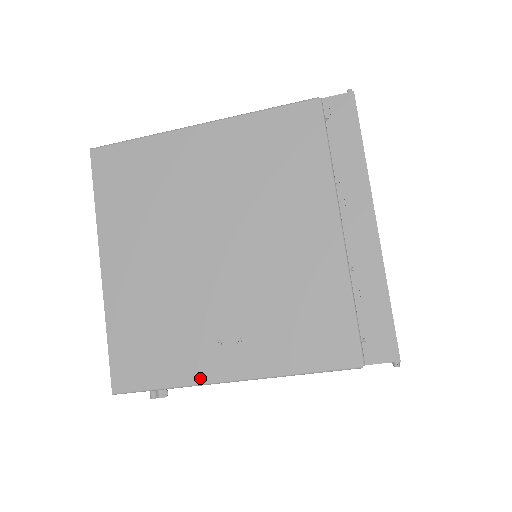
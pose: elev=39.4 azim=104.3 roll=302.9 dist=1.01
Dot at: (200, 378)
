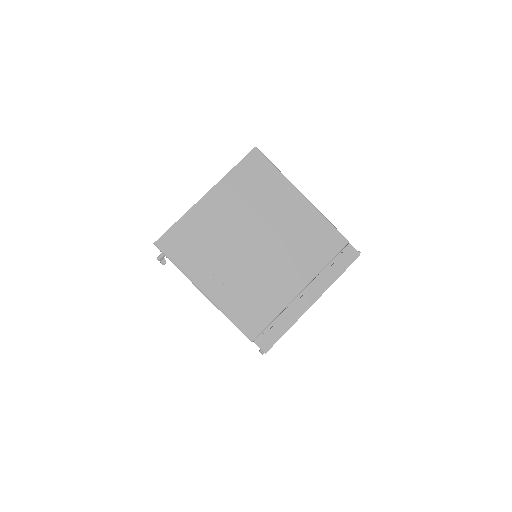
Dot at: (194, 278)
